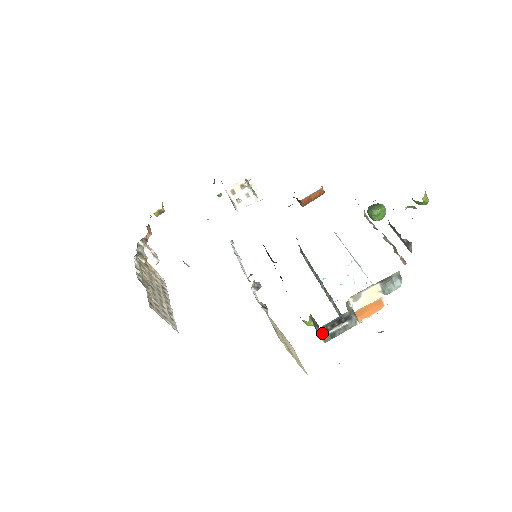
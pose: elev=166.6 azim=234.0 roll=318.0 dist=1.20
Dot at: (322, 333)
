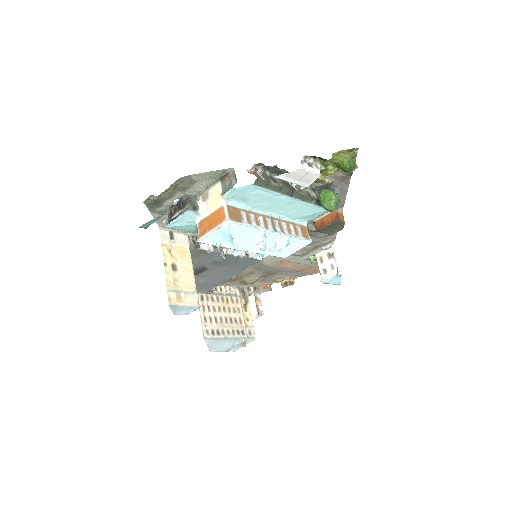
Dot at: (169, 218)
